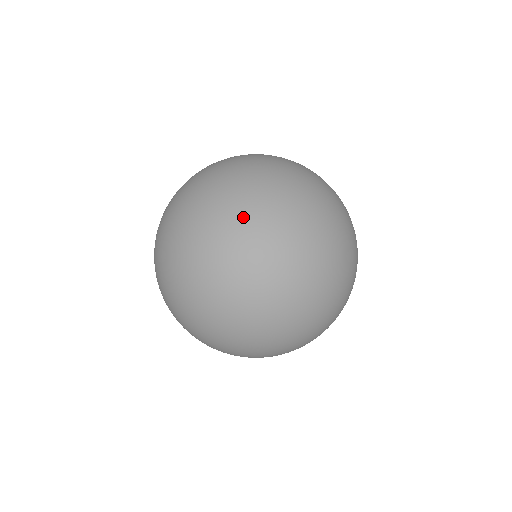
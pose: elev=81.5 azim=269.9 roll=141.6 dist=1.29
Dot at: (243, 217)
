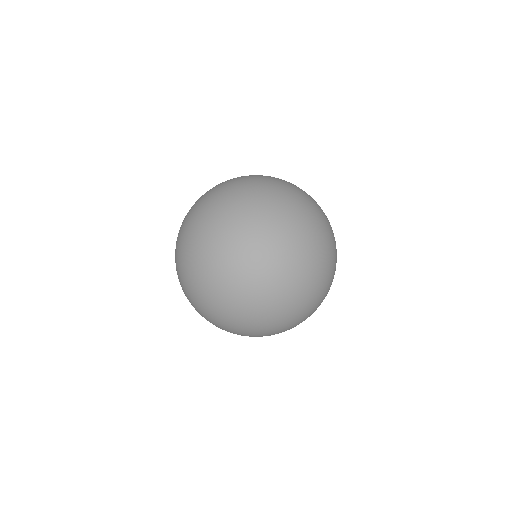
Dot at: (229, 182)
